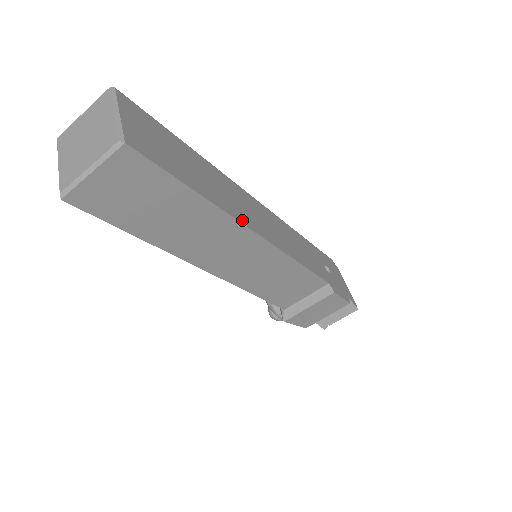
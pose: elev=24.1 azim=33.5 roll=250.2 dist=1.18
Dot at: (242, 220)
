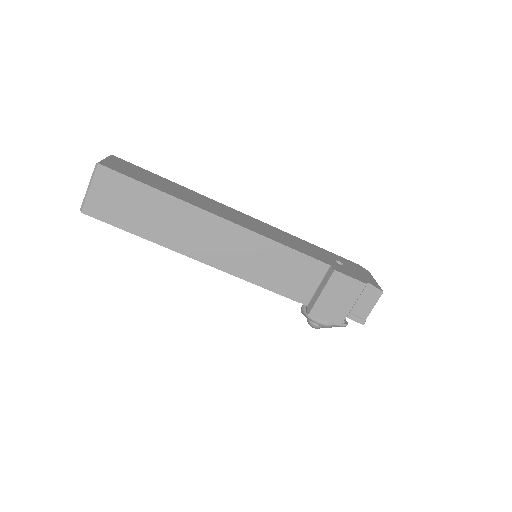
Dot at: (205, 209)
